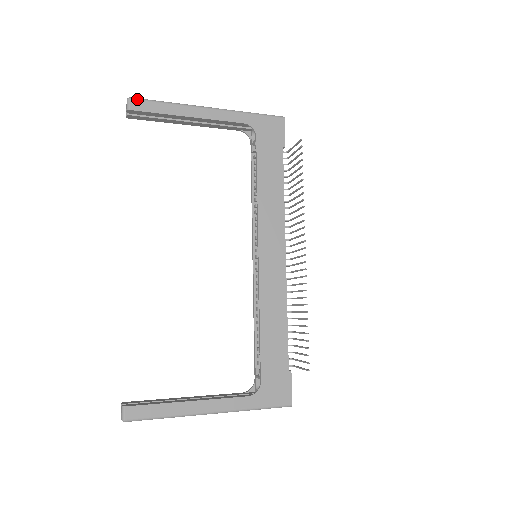
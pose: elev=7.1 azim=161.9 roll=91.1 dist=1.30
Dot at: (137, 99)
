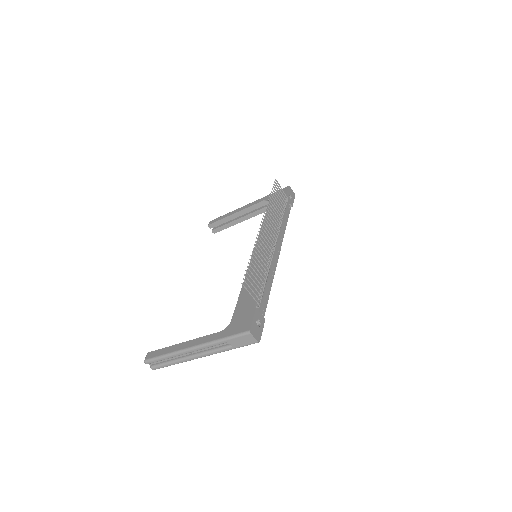
Dot at: (213, 220)
